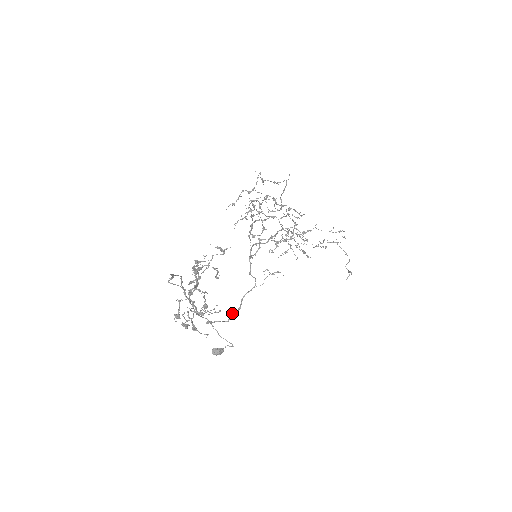
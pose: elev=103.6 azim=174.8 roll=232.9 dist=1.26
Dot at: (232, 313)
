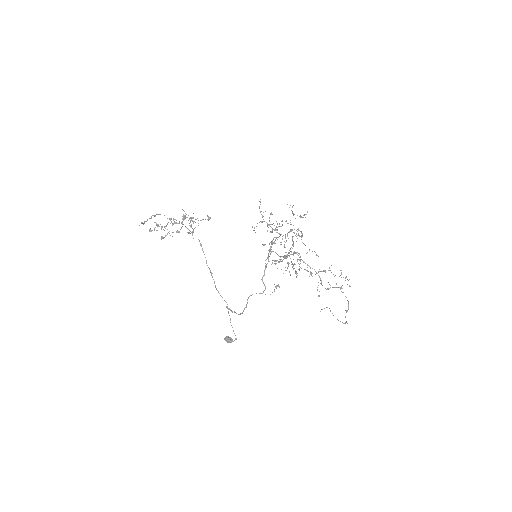
Dot at: (244, 309)
